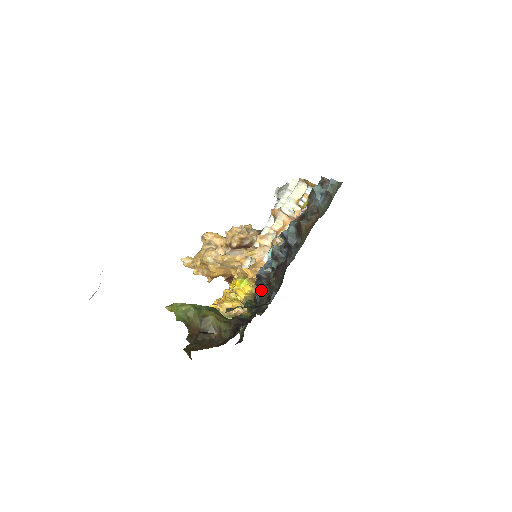
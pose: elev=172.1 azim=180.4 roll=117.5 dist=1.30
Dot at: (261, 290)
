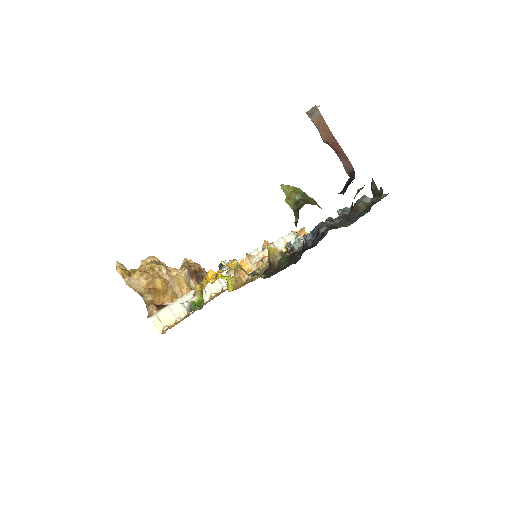
Dot at: (335, 223)
